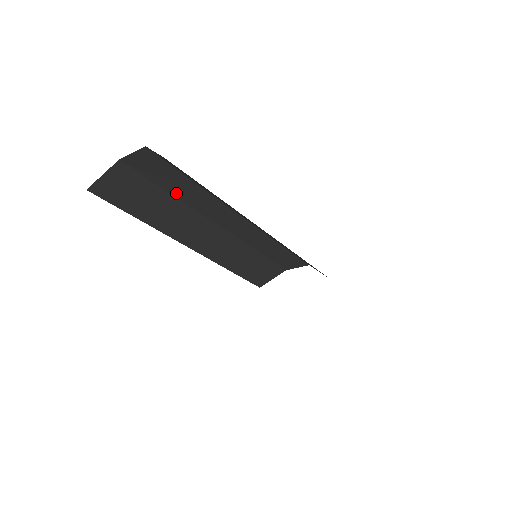
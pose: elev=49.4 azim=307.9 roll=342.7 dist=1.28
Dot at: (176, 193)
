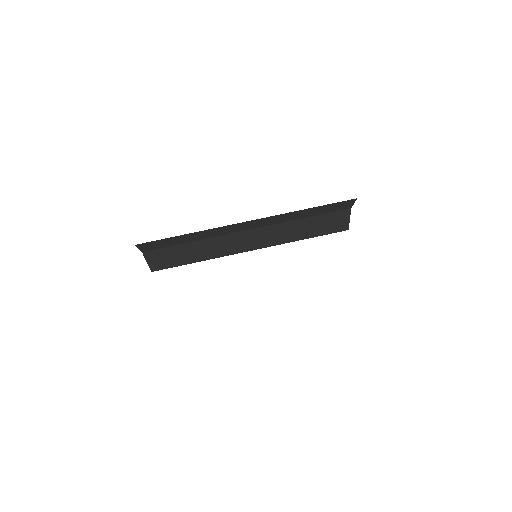
Dot at: (192, 240)
